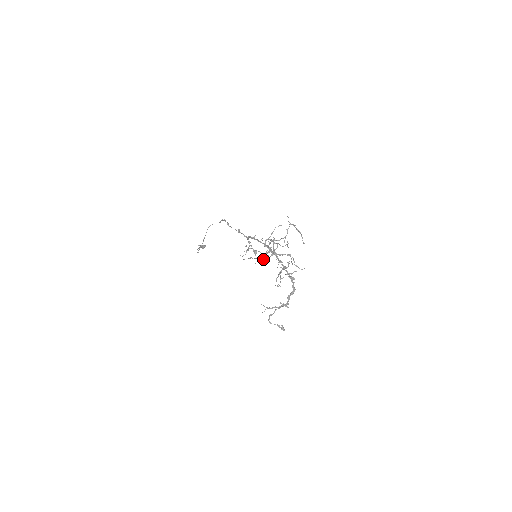
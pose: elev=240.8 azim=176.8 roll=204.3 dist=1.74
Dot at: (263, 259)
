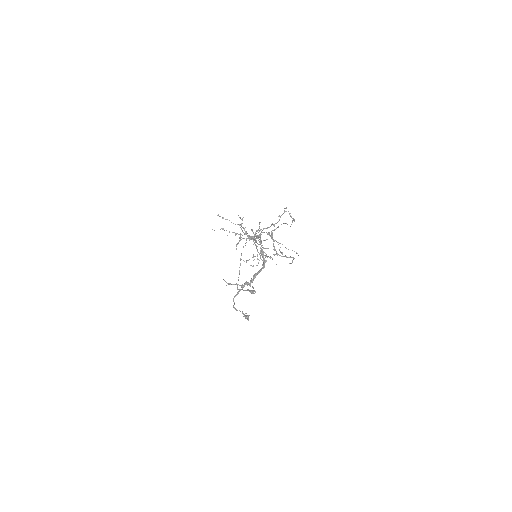
Dot at: (238, 234)
